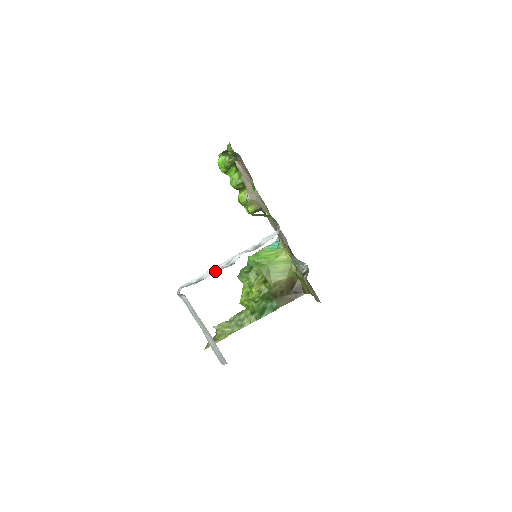
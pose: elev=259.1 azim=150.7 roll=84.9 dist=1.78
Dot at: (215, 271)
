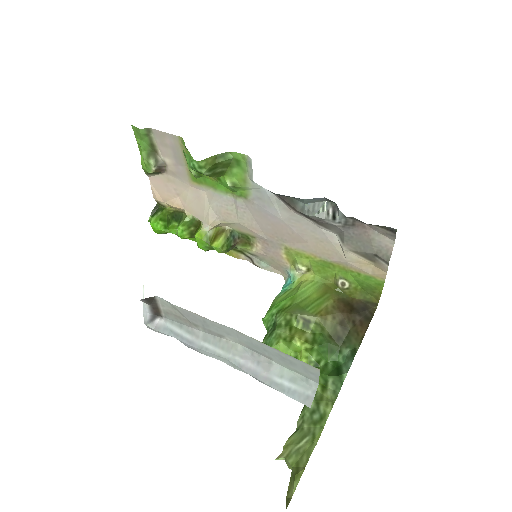
Dot at: occluded
